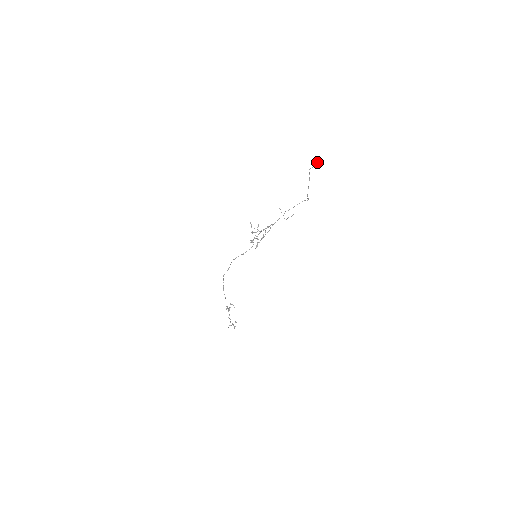
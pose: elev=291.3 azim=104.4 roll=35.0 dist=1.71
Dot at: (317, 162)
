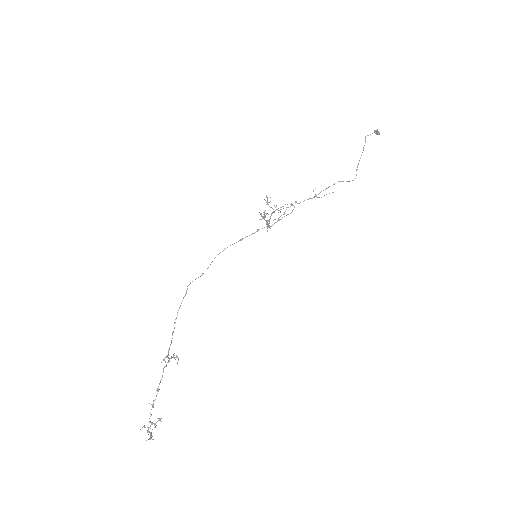
Dot at: (377, 129)
